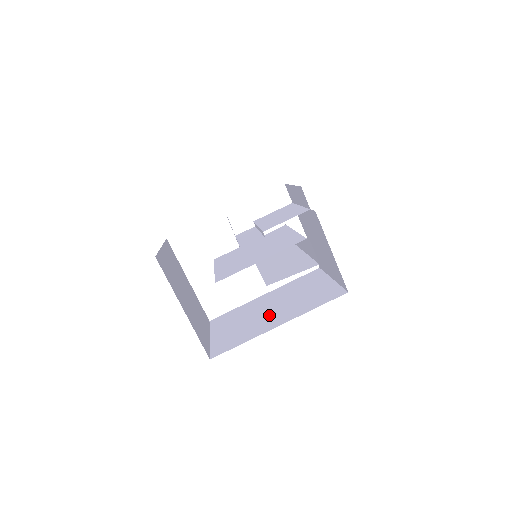
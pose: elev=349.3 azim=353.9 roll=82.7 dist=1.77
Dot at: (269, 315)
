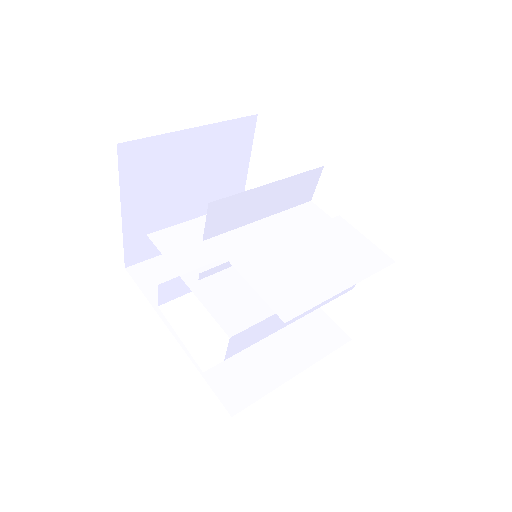
Dot at: occluded
